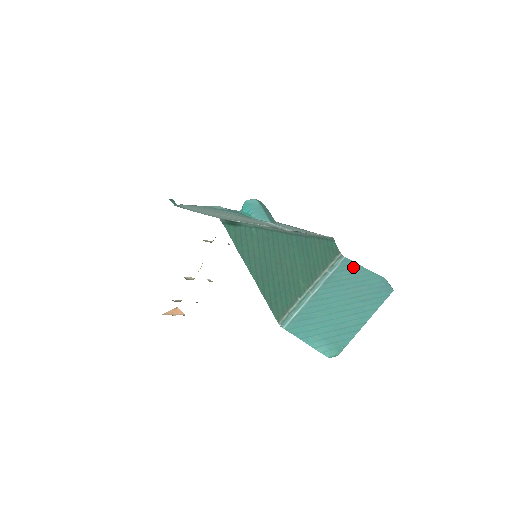
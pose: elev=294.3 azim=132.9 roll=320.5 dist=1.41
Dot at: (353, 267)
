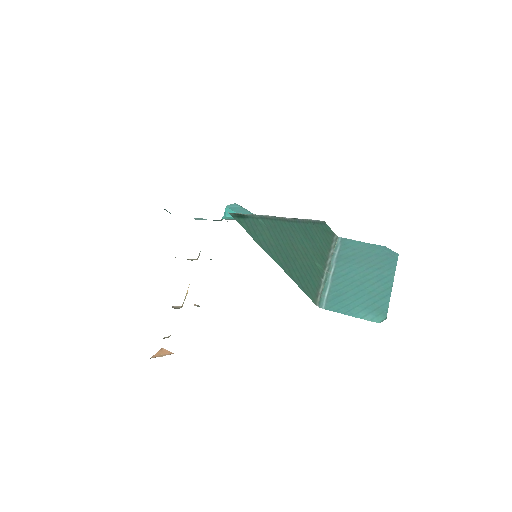
Dot at: (353, 244)
